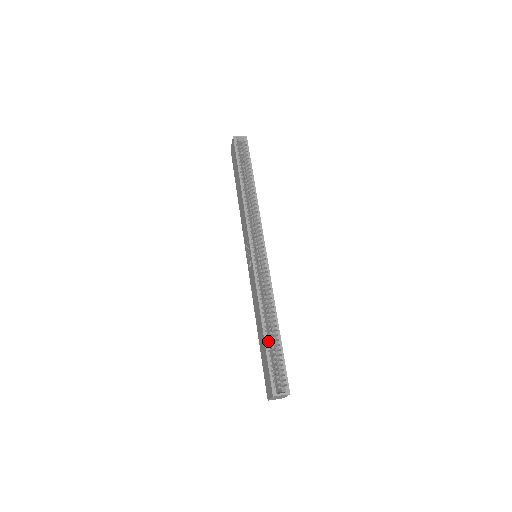
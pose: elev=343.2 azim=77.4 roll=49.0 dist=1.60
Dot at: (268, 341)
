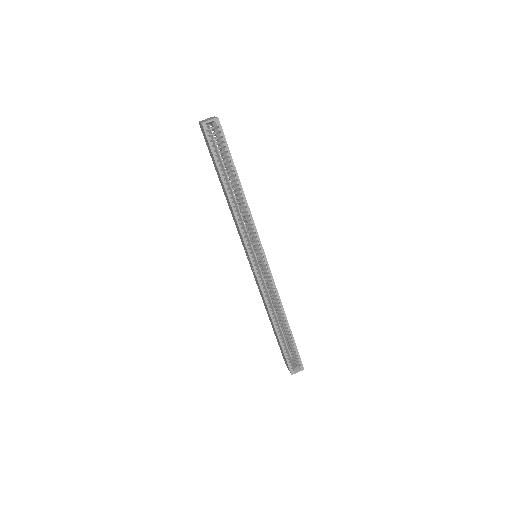
Dot at: (281, 334)
